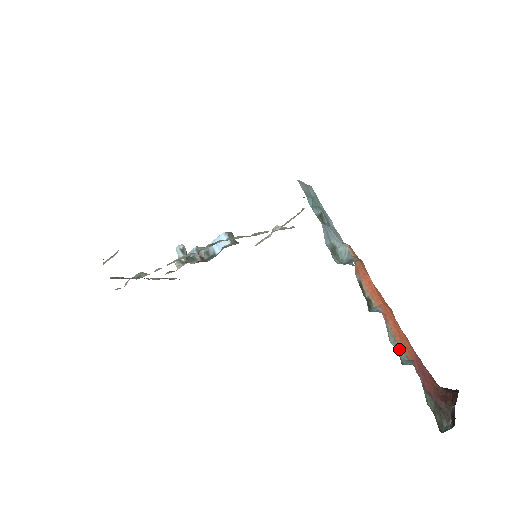
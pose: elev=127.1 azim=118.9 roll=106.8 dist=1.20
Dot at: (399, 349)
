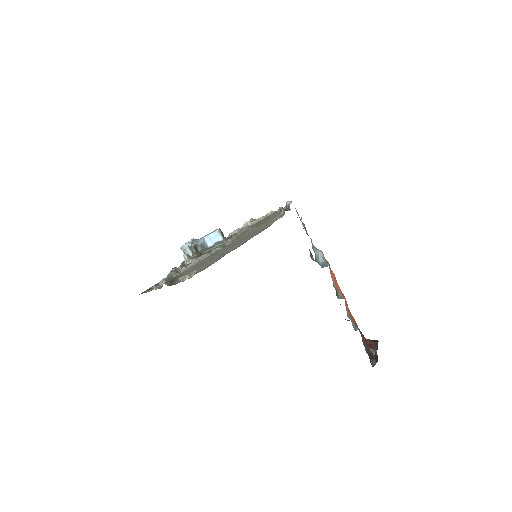
Dot at: (351, 320)
